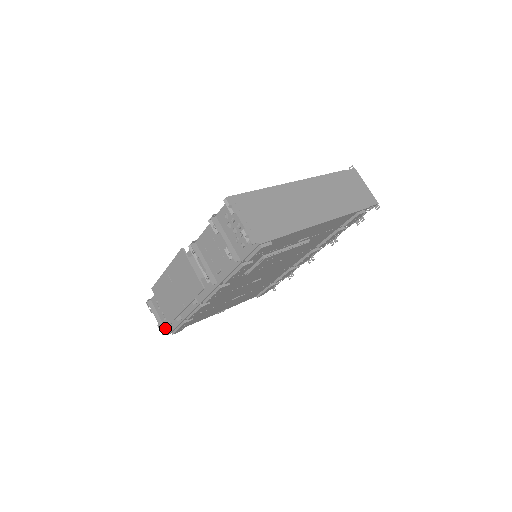
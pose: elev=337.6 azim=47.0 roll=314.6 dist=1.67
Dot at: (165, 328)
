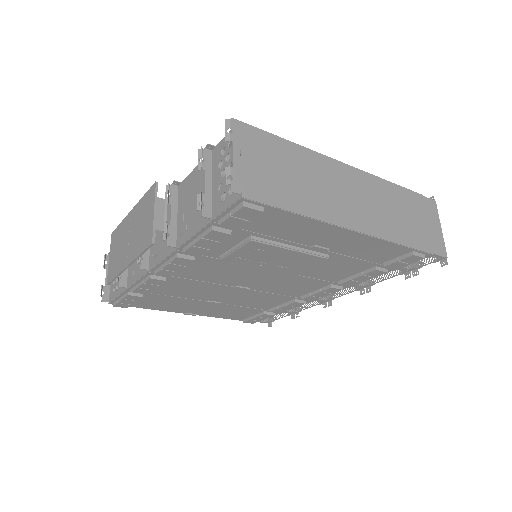
Dot at: (109, 294)
